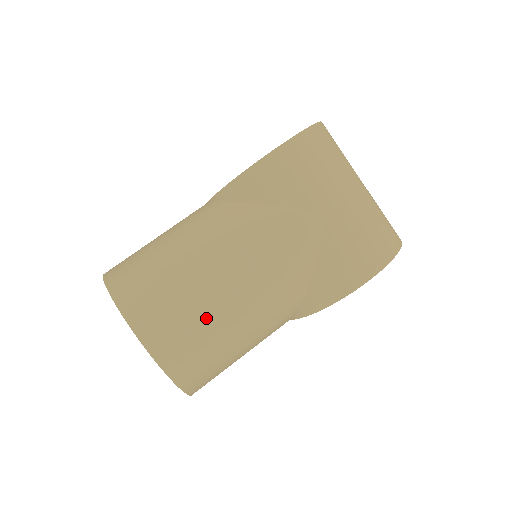
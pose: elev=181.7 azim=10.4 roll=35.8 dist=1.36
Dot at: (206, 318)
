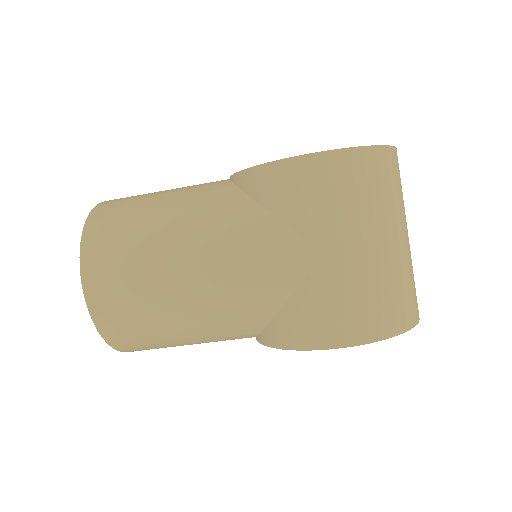
Dot at: (149, 293)
